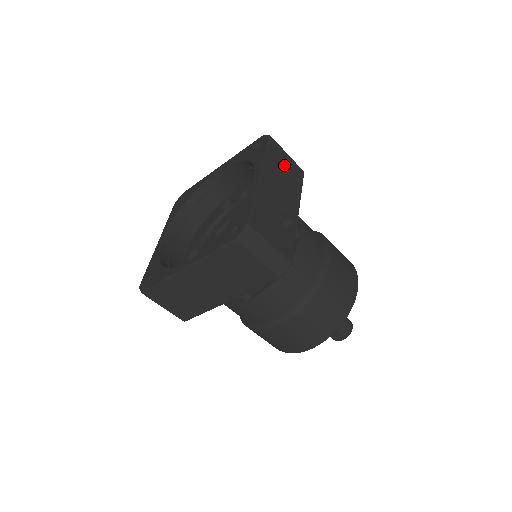
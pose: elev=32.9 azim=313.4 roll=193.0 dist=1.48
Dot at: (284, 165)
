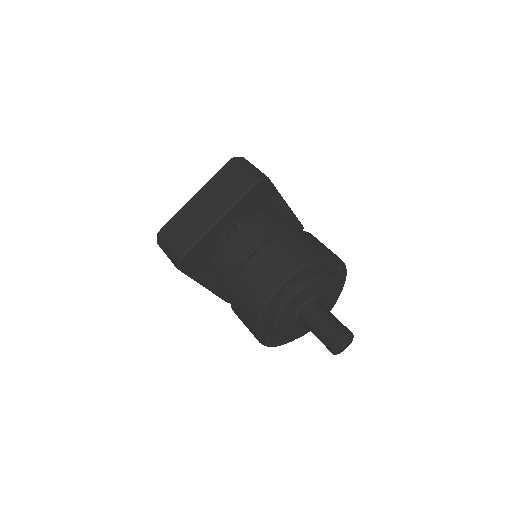
Dot at: occluded
